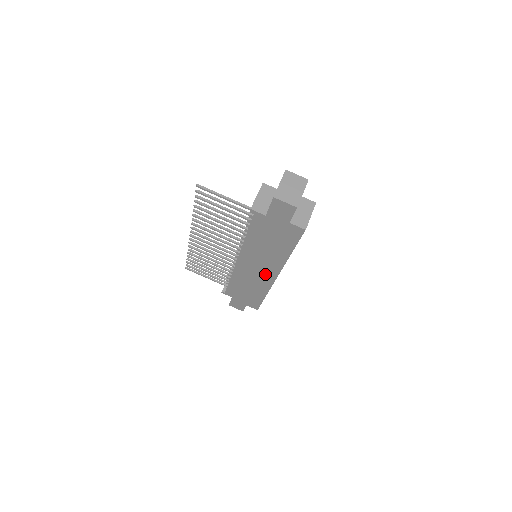
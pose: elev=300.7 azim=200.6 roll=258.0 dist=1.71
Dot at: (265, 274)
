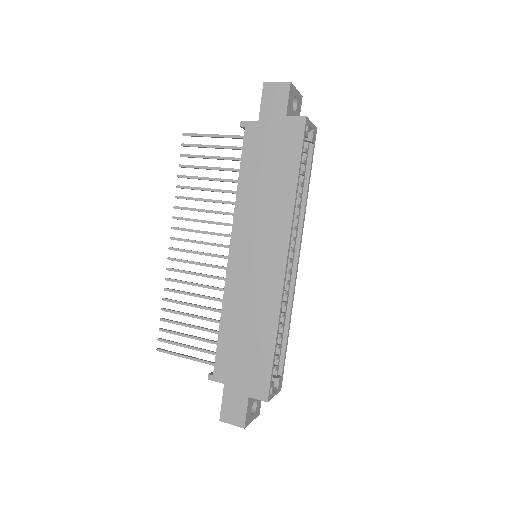
Dot at: (269, 264)
